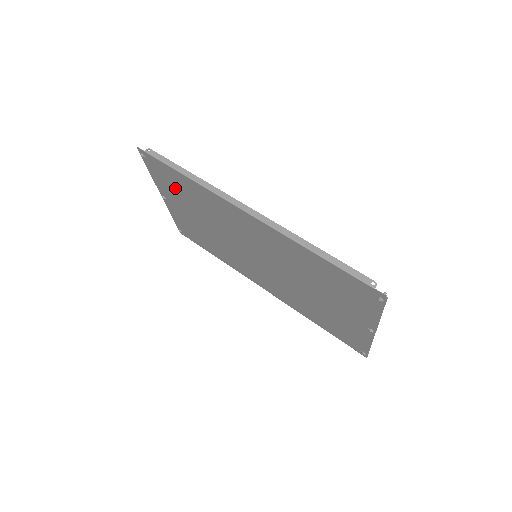
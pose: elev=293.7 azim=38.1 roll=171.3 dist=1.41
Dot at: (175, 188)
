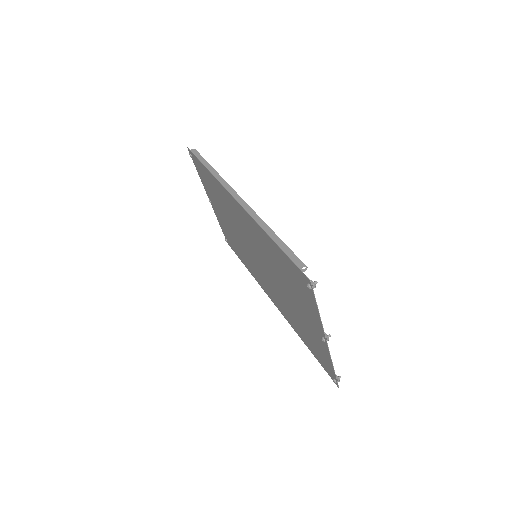
Dot at: (209, 186)
